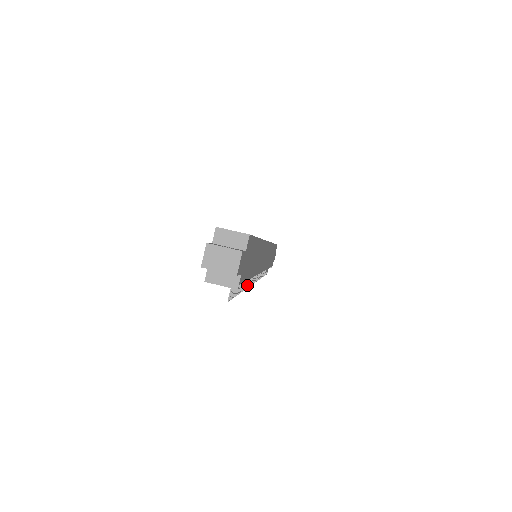
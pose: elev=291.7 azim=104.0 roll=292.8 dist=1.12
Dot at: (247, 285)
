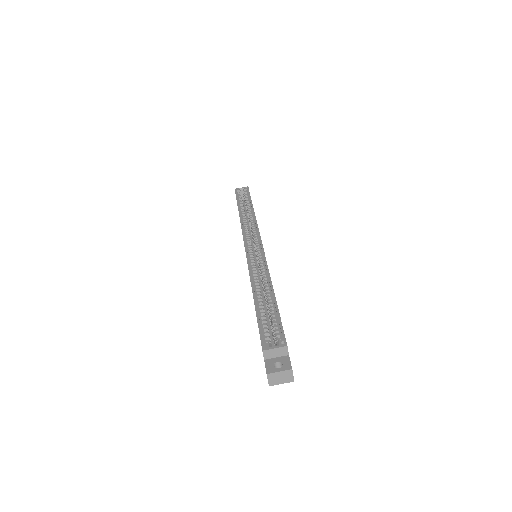
Dot at: occluded
